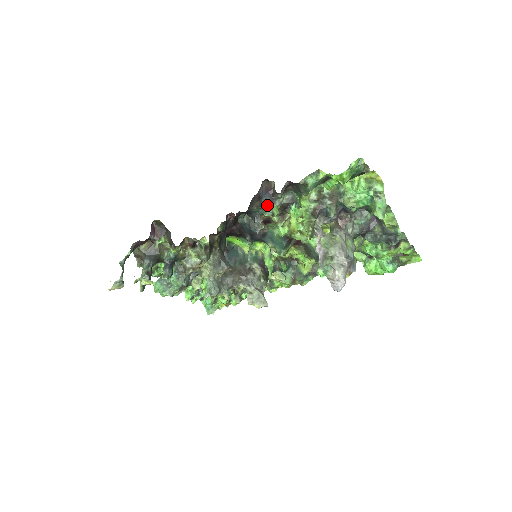
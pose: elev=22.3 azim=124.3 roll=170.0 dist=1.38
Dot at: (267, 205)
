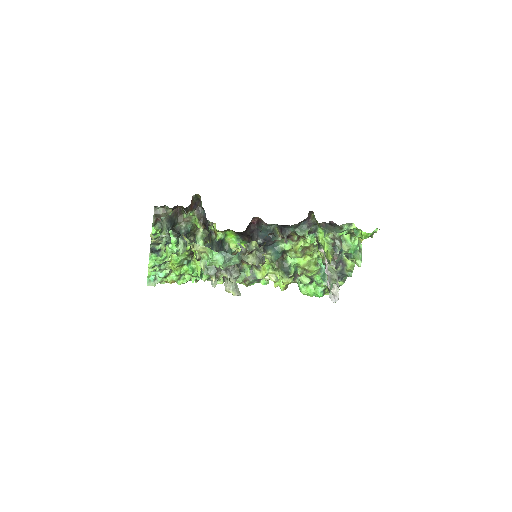
Dot at: (301, 227)
